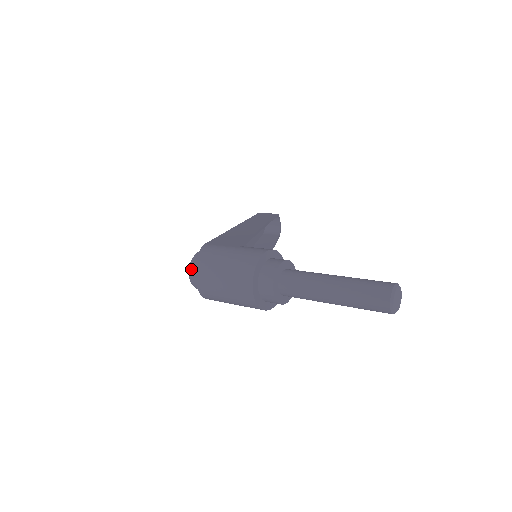
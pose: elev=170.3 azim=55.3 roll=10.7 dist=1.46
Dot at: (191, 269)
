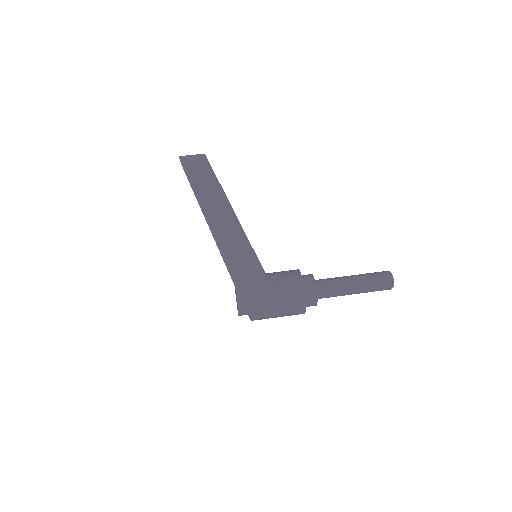
Dot at: occluded
